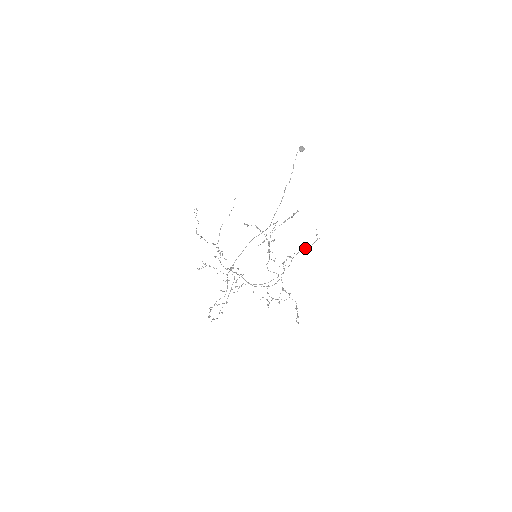
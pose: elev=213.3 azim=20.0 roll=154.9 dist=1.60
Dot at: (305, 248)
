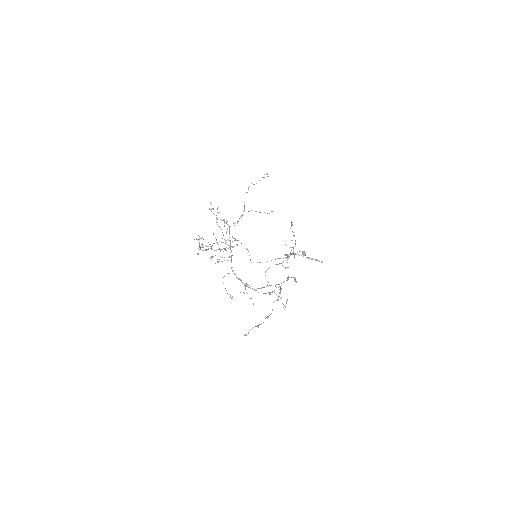
Dot at: occluded
